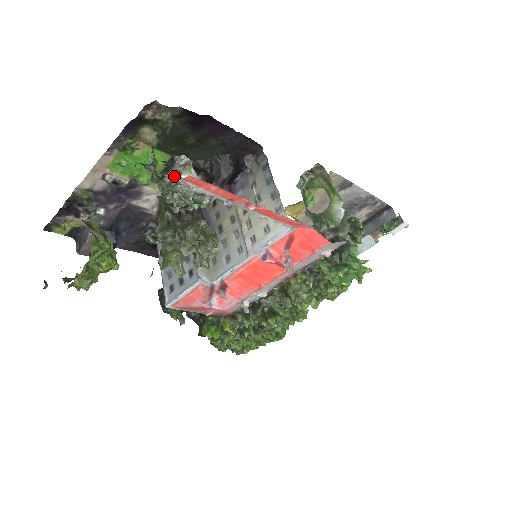
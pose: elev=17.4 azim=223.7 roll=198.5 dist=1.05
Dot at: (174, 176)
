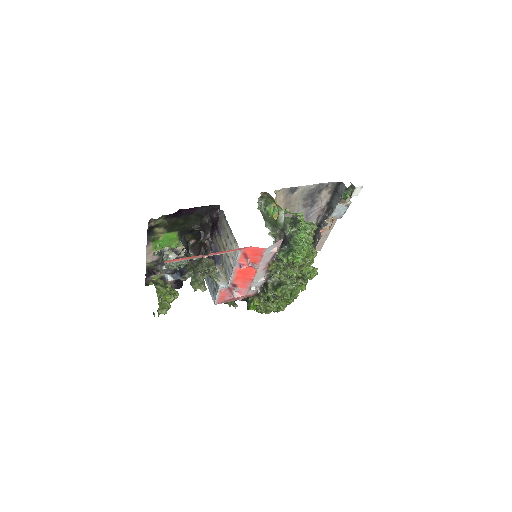
Dot at: (166, 257)
